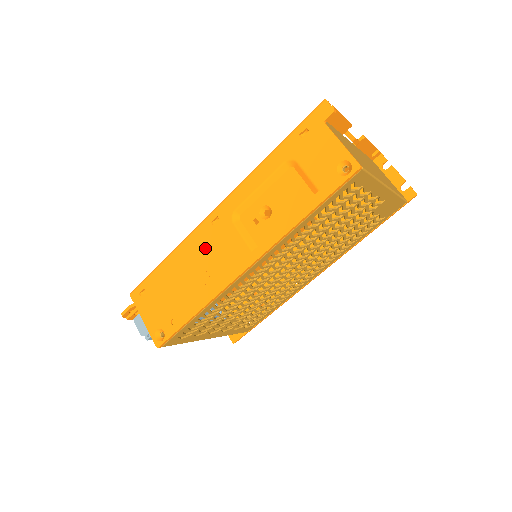
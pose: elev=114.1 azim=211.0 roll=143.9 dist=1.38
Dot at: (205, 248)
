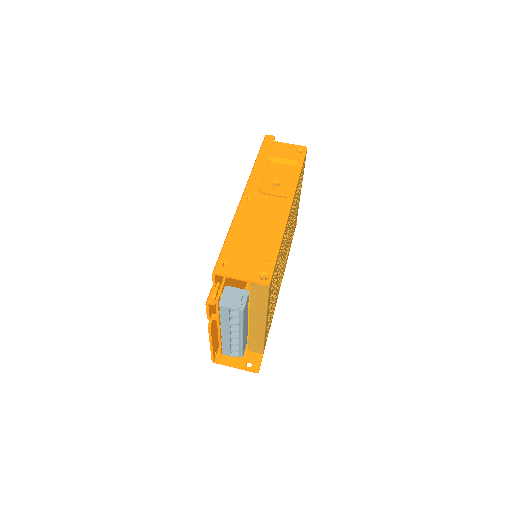
Dot at: (254, 213)
